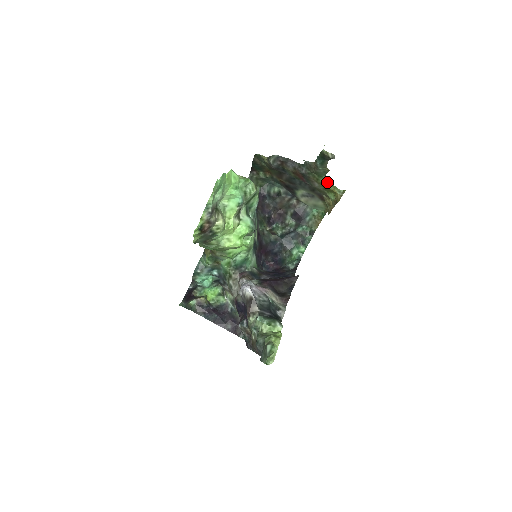
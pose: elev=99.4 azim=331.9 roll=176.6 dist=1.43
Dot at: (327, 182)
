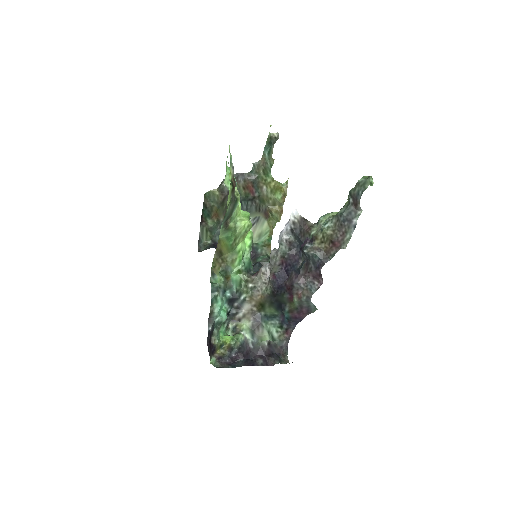
Dot at: (272, 180)
